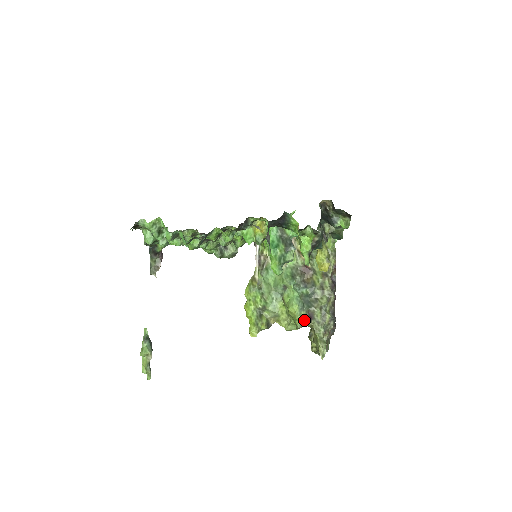
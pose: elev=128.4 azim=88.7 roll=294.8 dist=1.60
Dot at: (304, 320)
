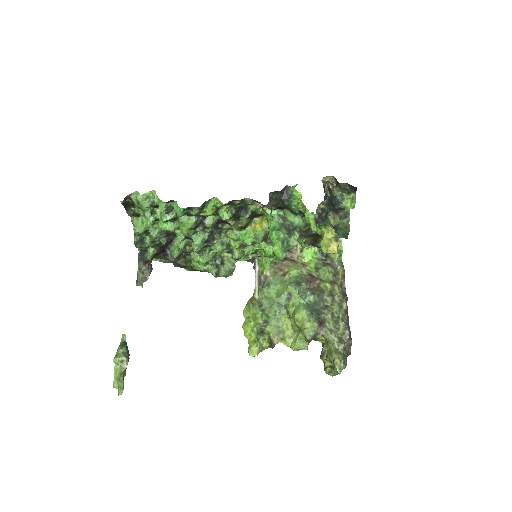
Dot at: (314, 327)
